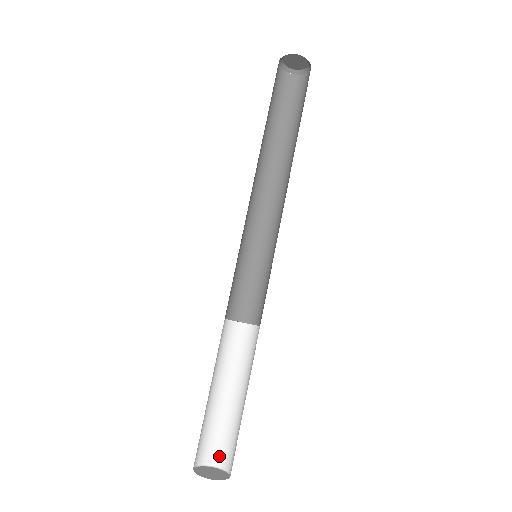
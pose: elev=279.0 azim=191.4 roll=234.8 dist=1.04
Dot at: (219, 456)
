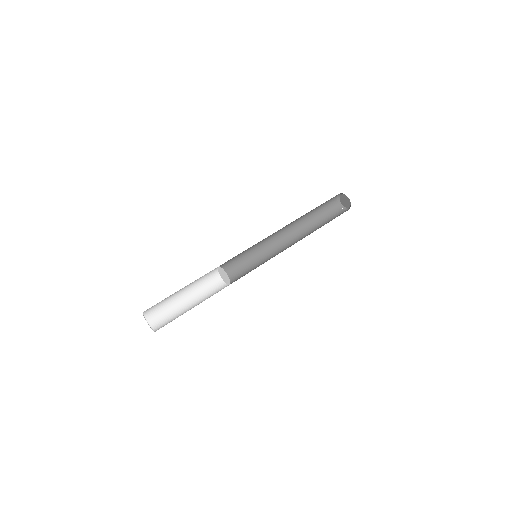
Dot at: (154, 319)
